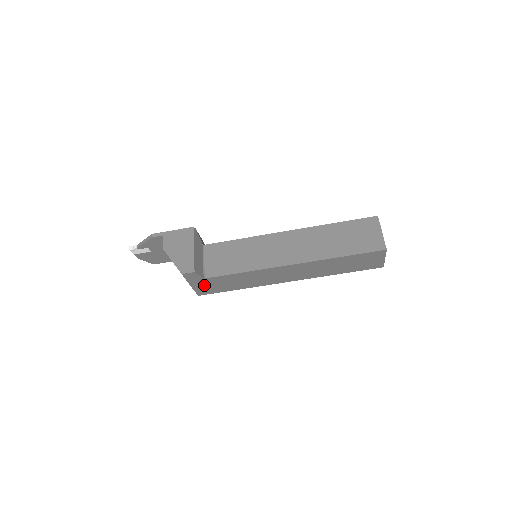
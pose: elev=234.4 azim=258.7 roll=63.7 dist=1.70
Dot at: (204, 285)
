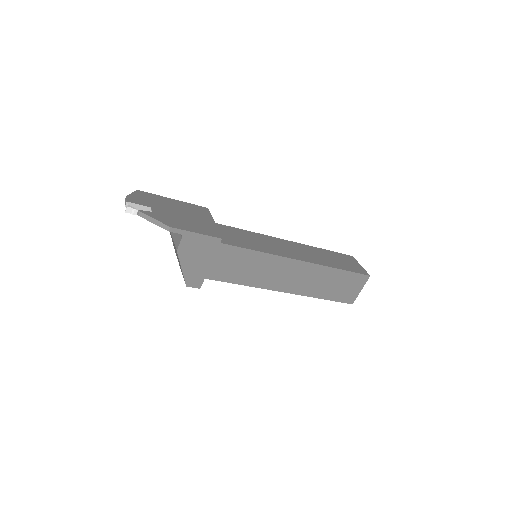
Dot at: occluded
